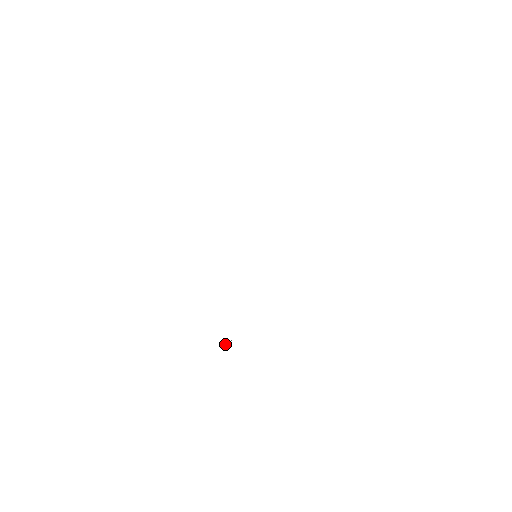
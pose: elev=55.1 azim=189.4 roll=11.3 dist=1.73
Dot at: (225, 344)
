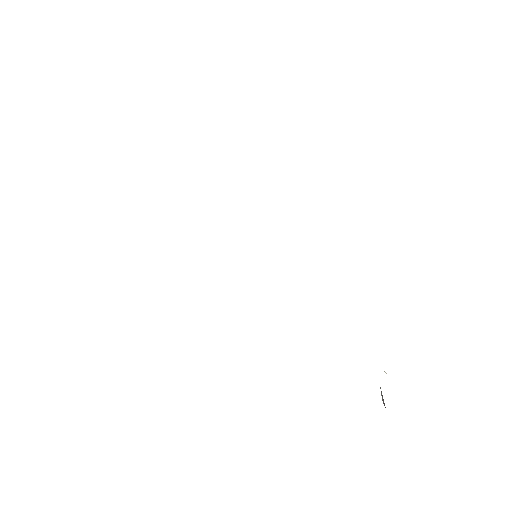
Dot at: (383, 403)
